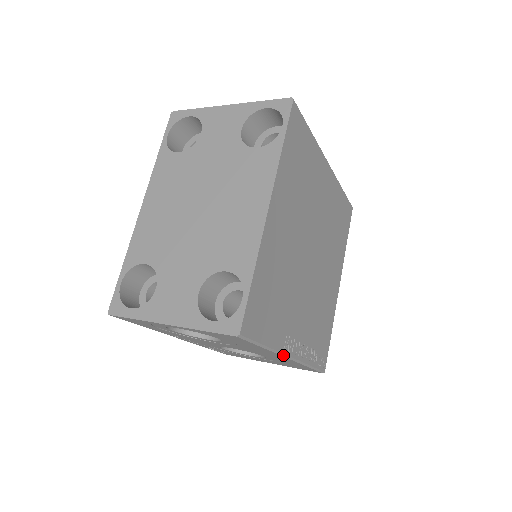
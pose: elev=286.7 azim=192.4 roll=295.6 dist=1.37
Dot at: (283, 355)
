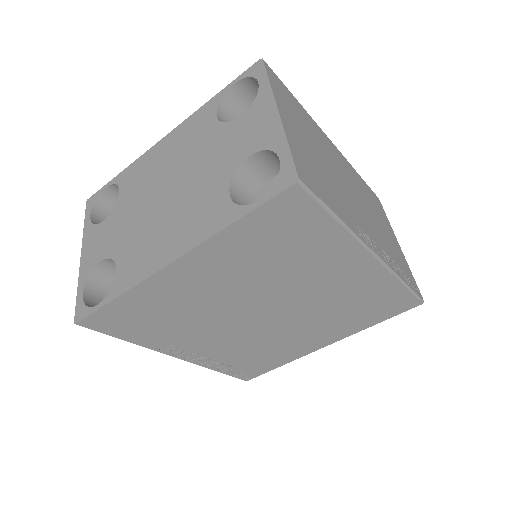
Dot at: (162, 352)
